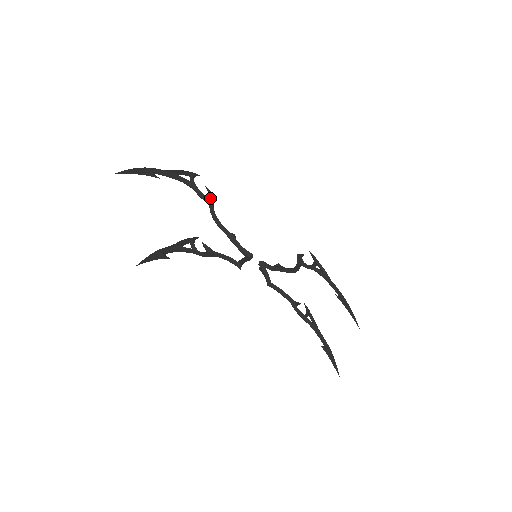
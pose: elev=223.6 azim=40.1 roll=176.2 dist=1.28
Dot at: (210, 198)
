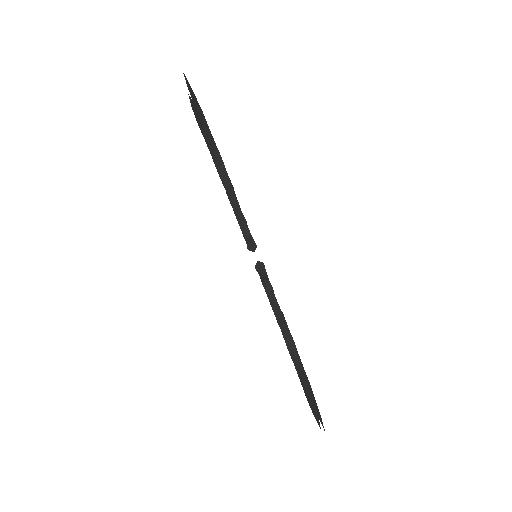
Dot at: (232, 185)
